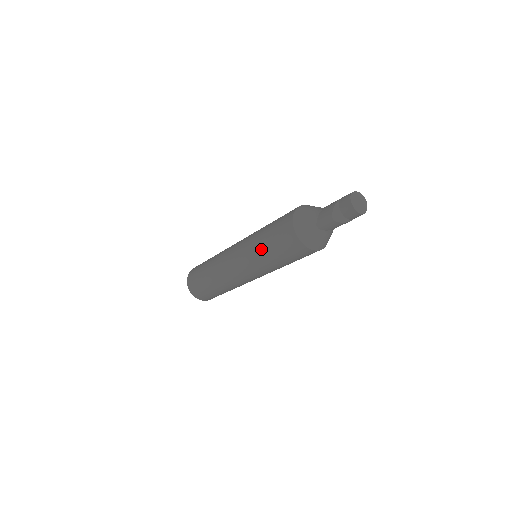
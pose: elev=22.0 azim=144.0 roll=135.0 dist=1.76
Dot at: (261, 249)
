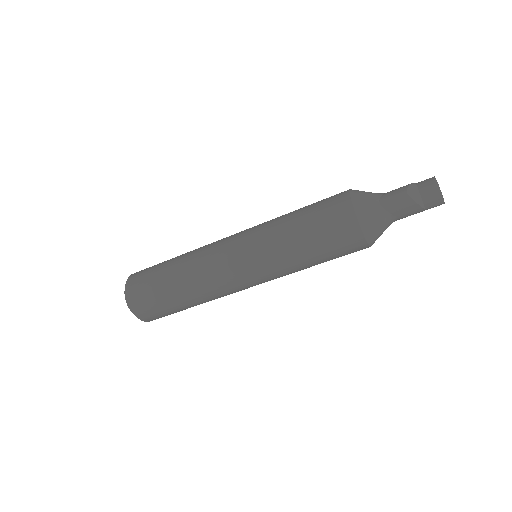
Dot at: (286, 222)
